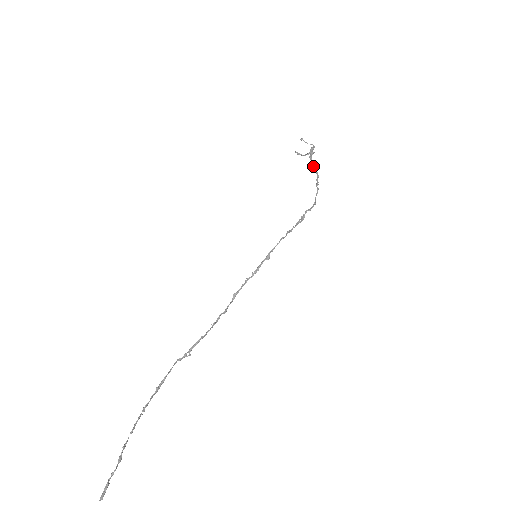
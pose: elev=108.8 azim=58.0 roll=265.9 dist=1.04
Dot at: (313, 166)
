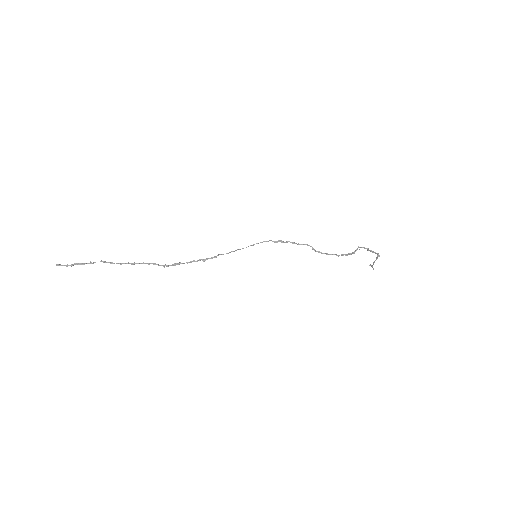
Dot at: (356, 250)
